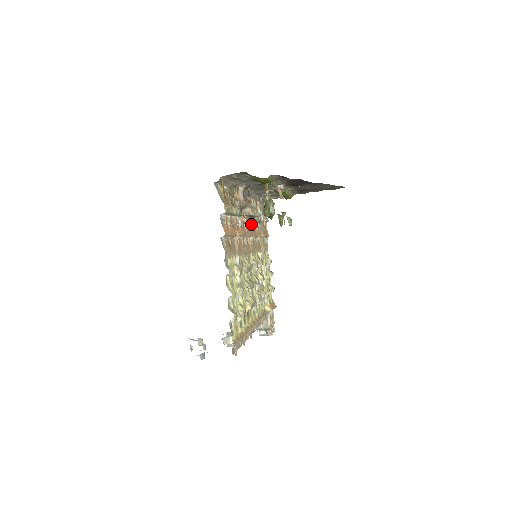
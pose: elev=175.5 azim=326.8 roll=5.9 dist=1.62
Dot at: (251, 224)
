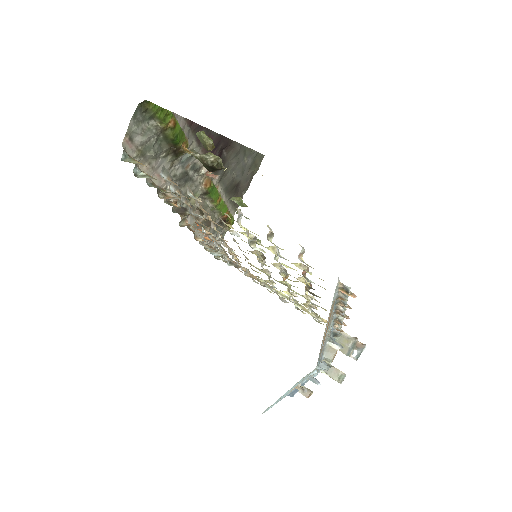
Dot at: (218, 241)
